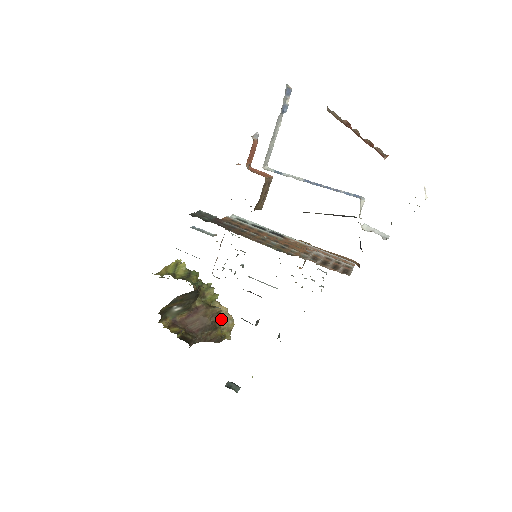
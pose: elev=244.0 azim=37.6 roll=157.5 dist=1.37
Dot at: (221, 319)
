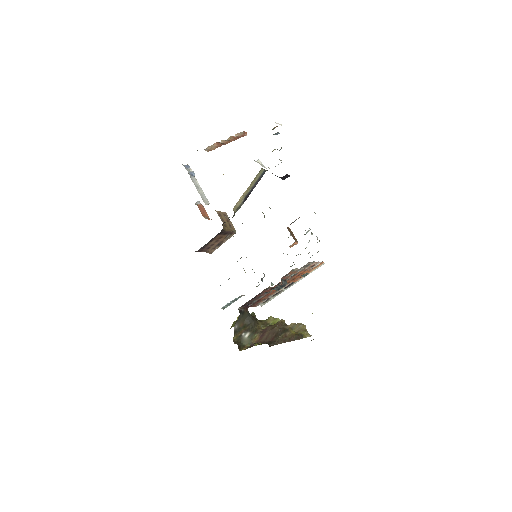
Dot at: (293, 329)
